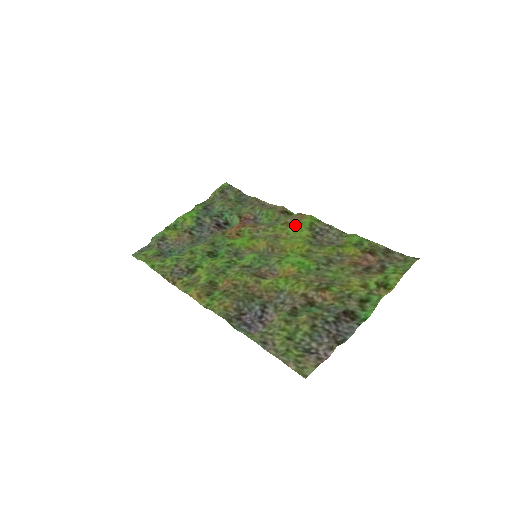
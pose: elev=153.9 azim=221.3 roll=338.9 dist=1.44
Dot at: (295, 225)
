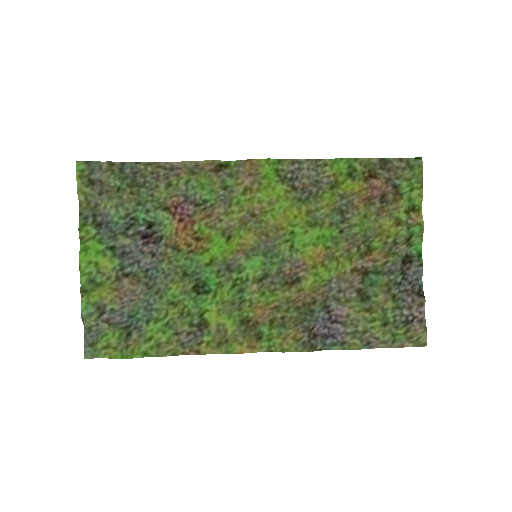
Dot at: (261, 186)
